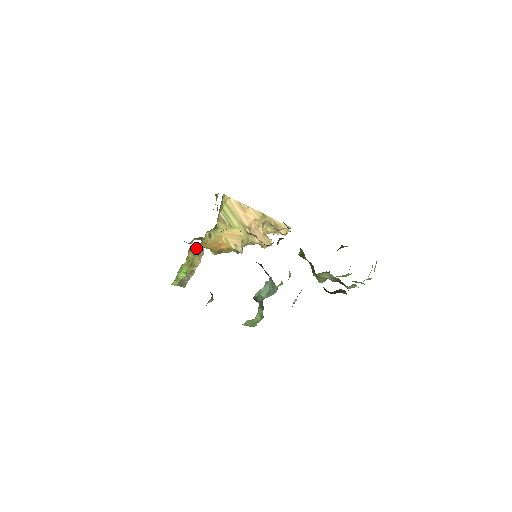
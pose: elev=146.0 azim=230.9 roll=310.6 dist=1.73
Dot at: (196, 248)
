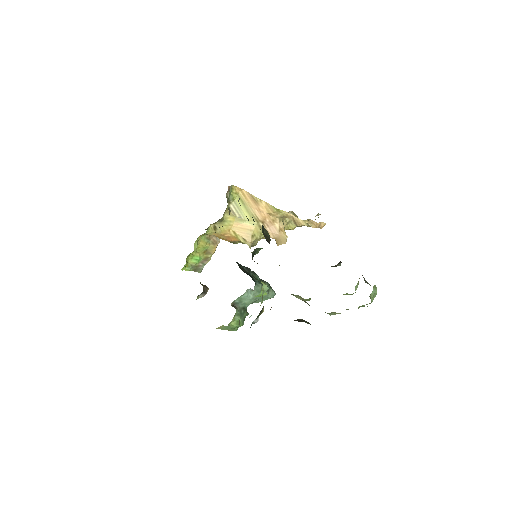
Dot at: (210, 236)
